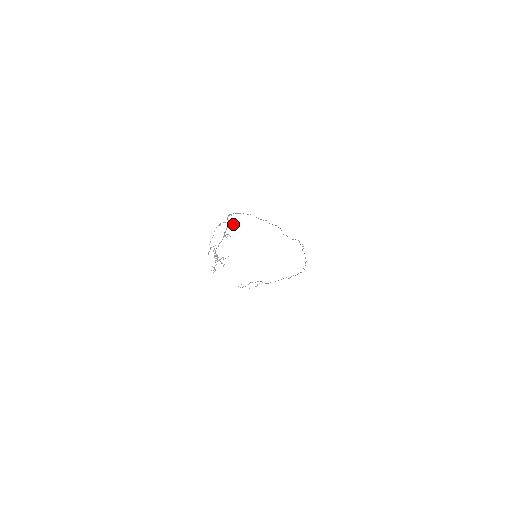
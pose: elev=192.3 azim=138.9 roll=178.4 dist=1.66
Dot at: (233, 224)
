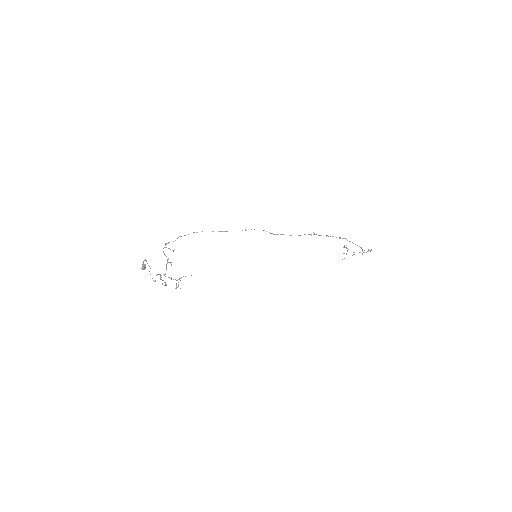
Dot at: occluded
